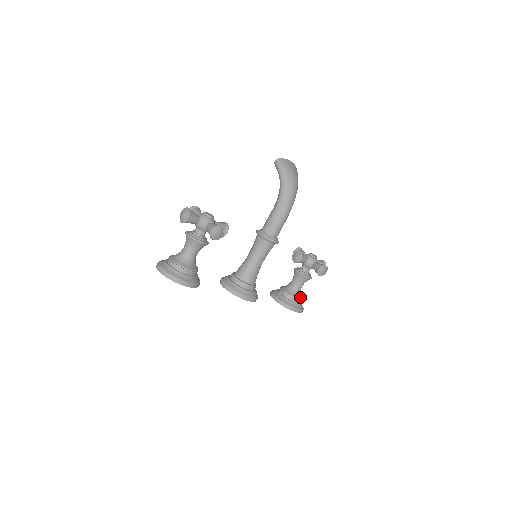
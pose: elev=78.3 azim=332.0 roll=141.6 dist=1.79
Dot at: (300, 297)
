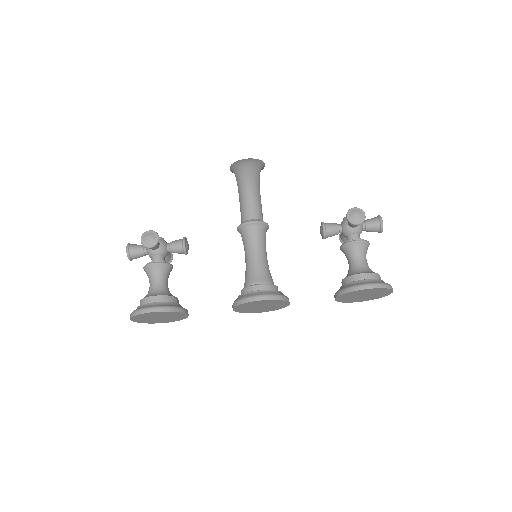
Dot at: (367, 272)
